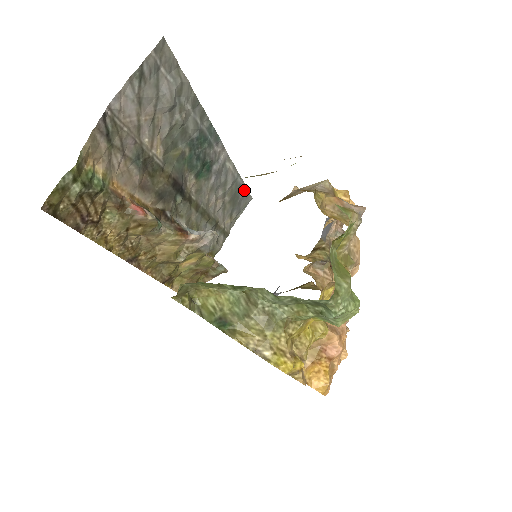
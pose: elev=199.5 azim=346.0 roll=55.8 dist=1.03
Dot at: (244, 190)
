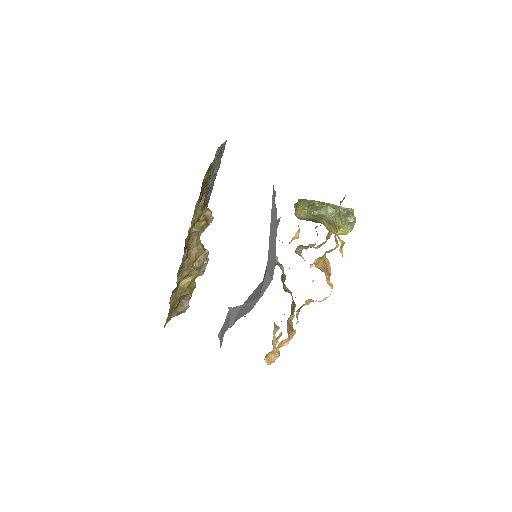
Dot at: occluded
